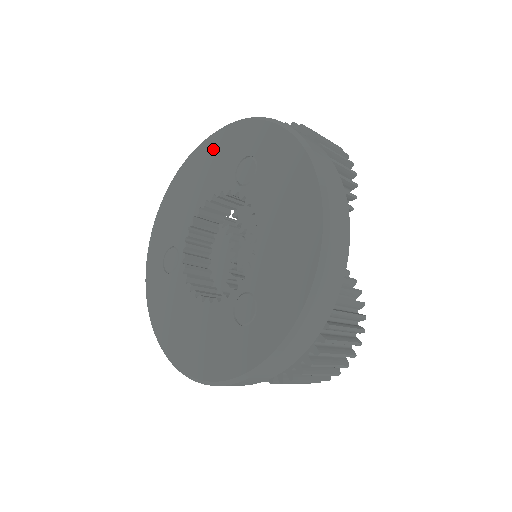
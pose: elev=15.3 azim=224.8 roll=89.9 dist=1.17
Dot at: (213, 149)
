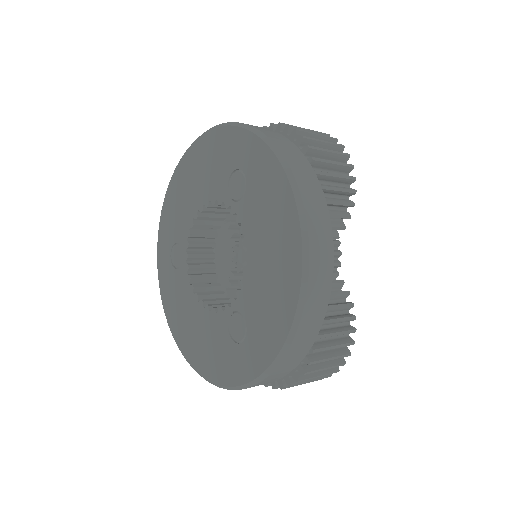
Dot at: (208, 150)
